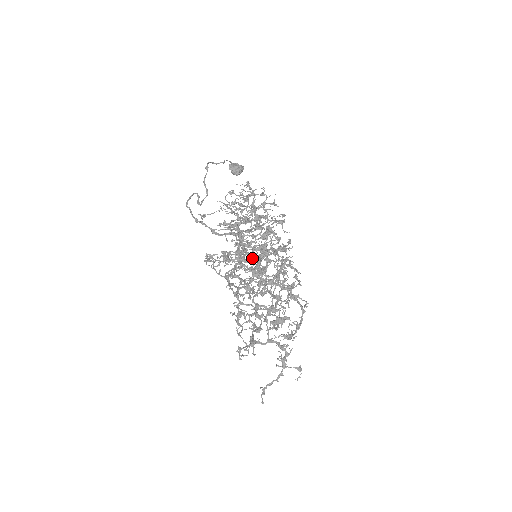
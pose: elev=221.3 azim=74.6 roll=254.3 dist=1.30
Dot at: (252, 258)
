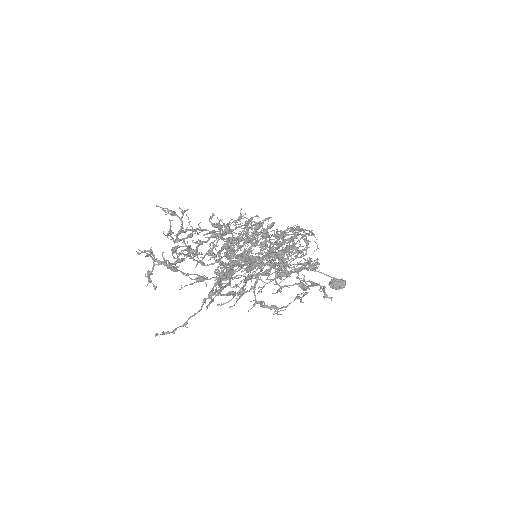
Dot at: (233, 241)
